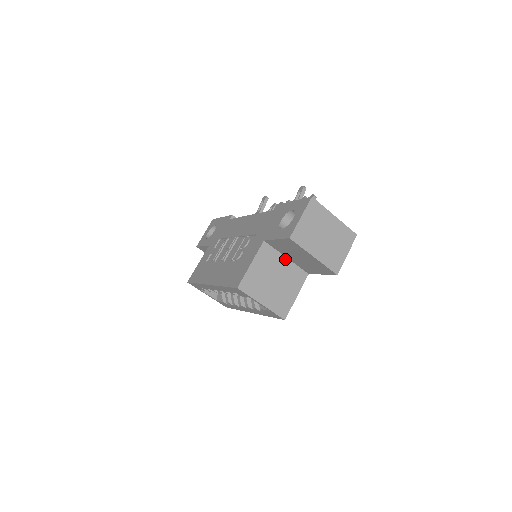
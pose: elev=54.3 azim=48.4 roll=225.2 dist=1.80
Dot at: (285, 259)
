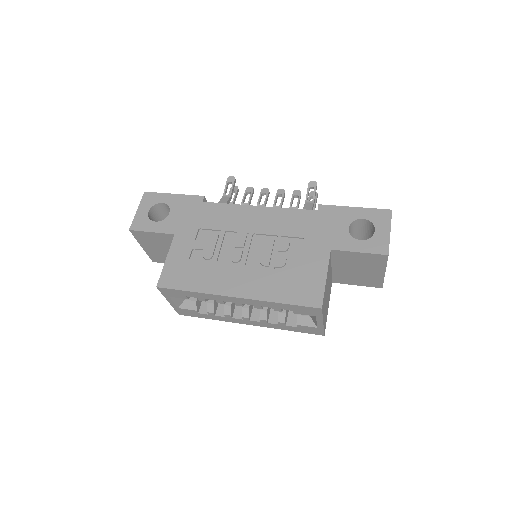
Dot at: (331, 269)
